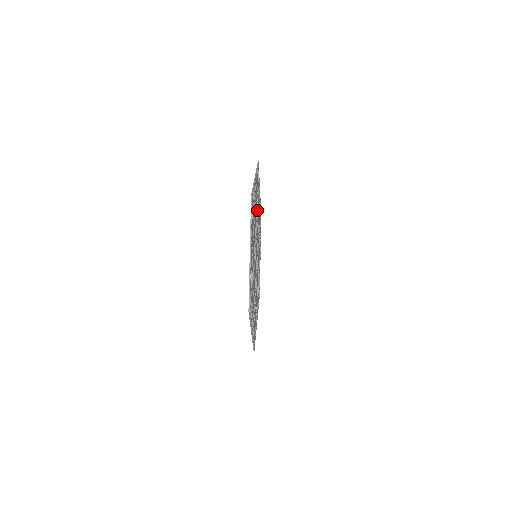
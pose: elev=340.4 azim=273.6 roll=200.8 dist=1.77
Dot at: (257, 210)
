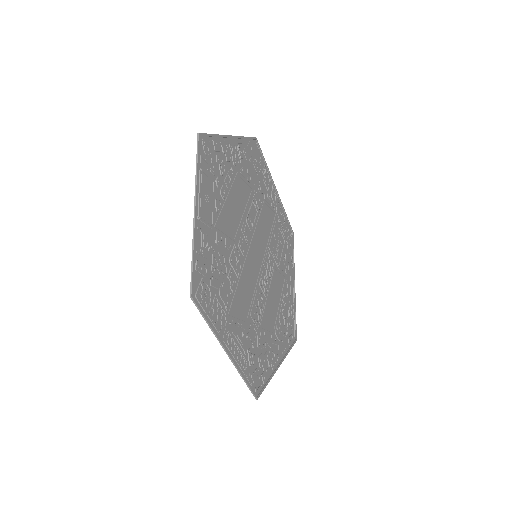
Dot at: (255, 195)
